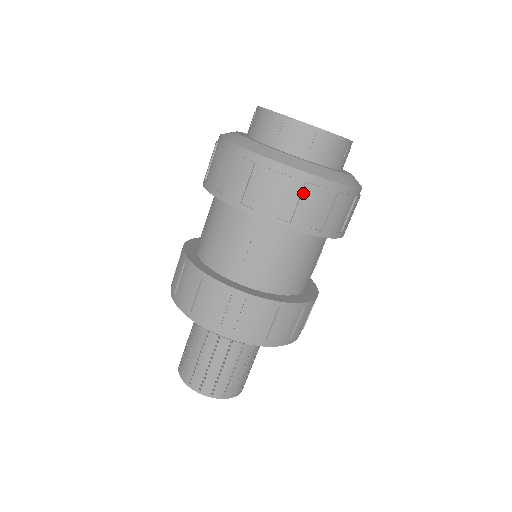
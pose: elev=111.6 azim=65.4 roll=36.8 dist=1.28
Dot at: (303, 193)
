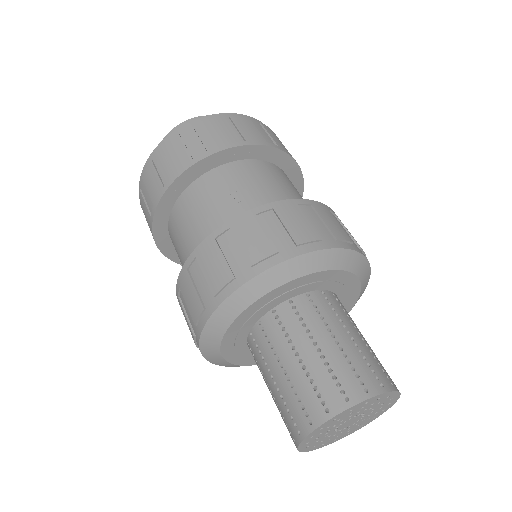
Dot at: (234, 122)
